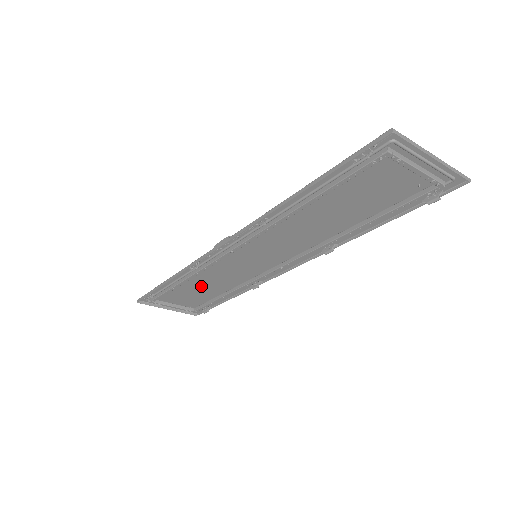
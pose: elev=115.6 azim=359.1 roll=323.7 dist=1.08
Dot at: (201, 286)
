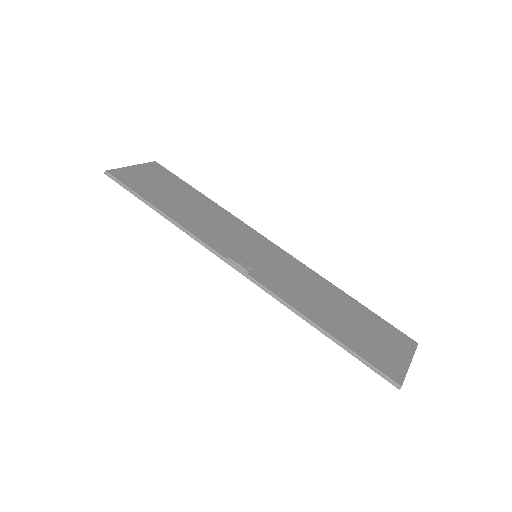
Dot at: (185, 205)
